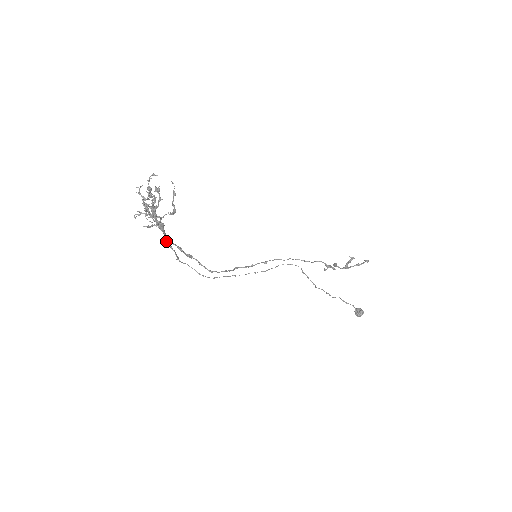
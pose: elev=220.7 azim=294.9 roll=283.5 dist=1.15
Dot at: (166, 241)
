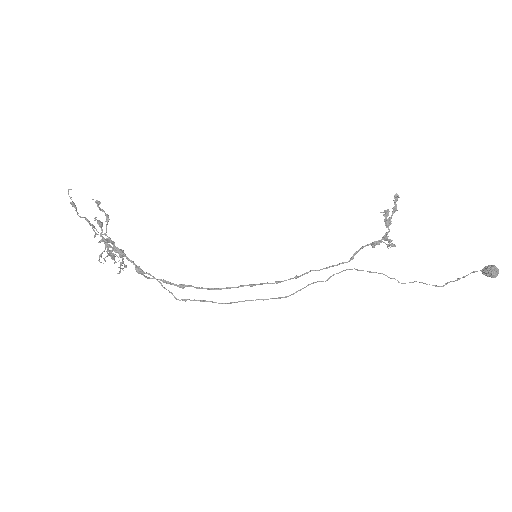
Dot at: (139, 270)
